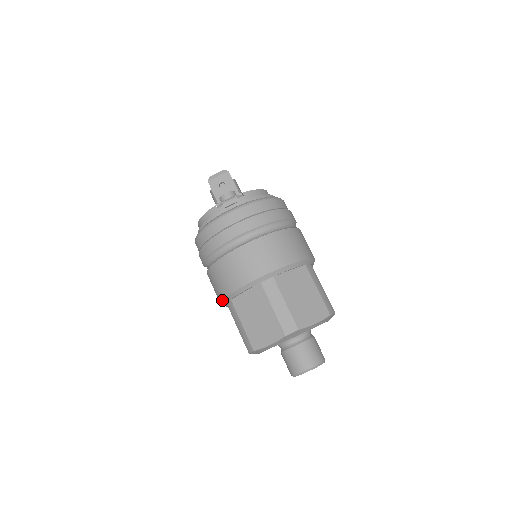
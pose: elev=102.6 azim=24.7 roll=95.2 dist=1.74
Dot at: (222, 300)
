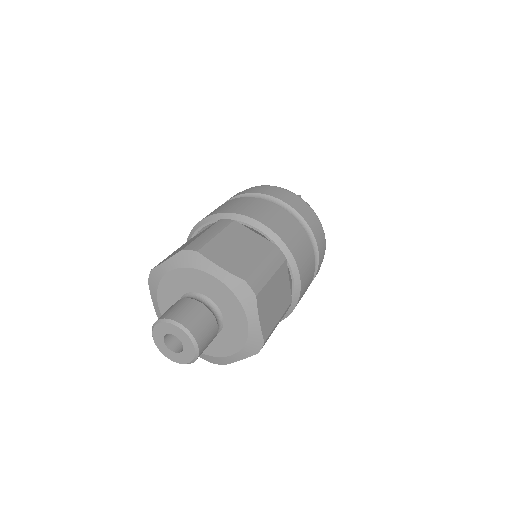
Dot at: occluded
